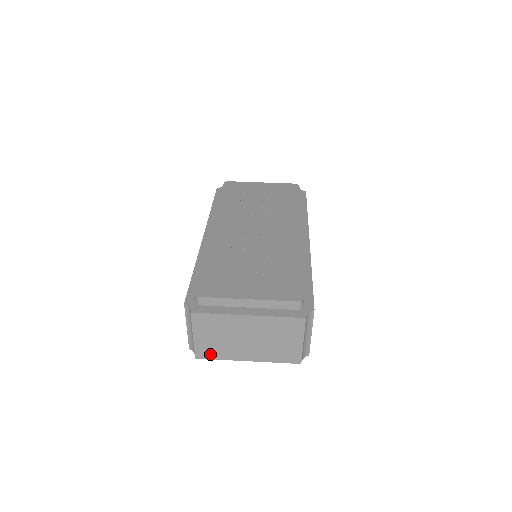
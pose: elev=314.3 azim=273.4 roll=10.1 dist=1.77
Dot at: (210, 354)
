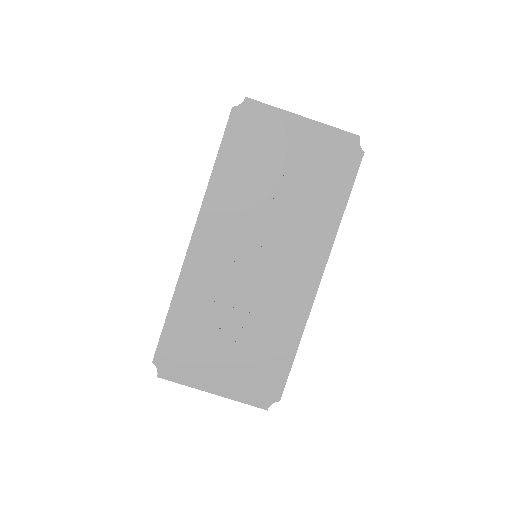
Dot at: occluded
